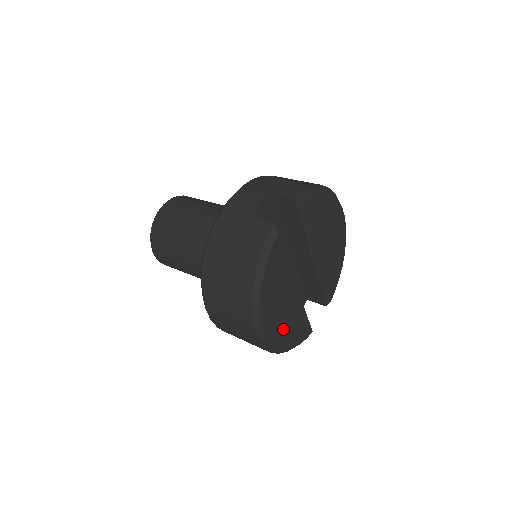
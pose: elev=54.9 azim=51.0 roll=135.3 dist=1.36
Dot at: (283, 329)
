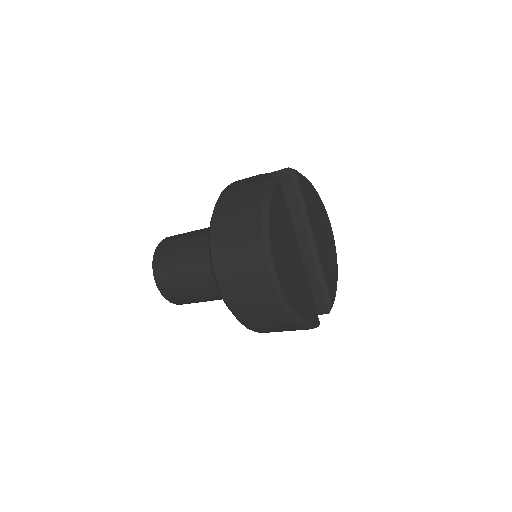
Dot at: (291, 282)
